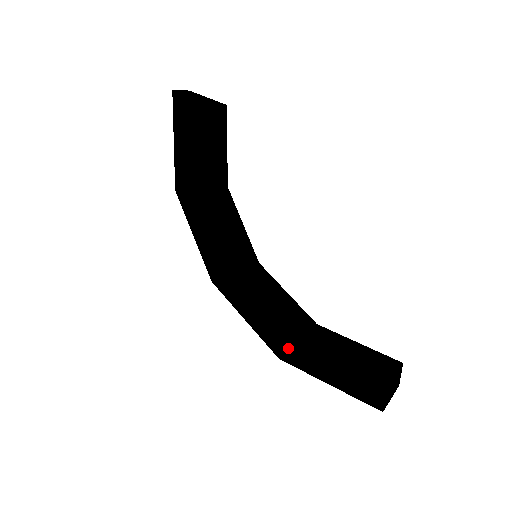
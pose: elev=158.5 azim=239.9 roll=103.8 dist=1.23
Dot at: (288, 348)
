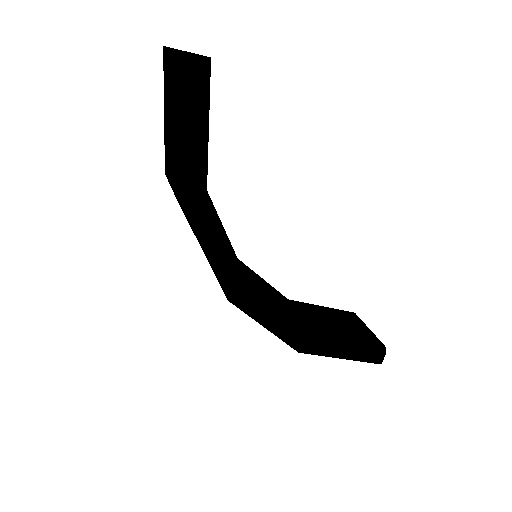
Dot at: (313, 343)
